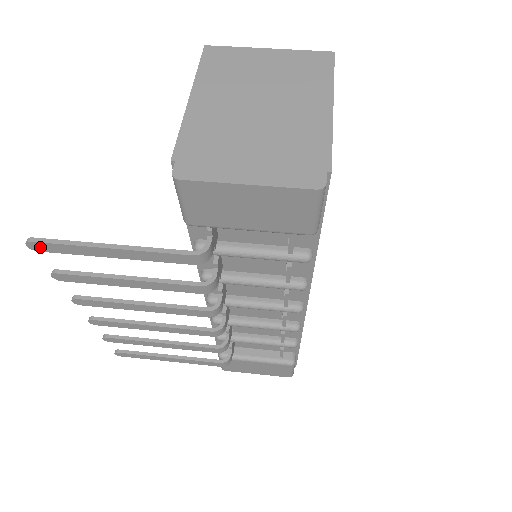
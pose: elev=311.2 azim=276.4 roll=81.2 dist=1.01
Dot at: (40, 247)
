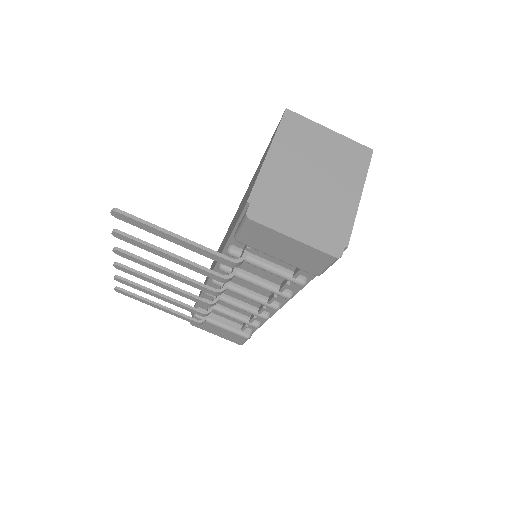
Dot at: (121, 217)
